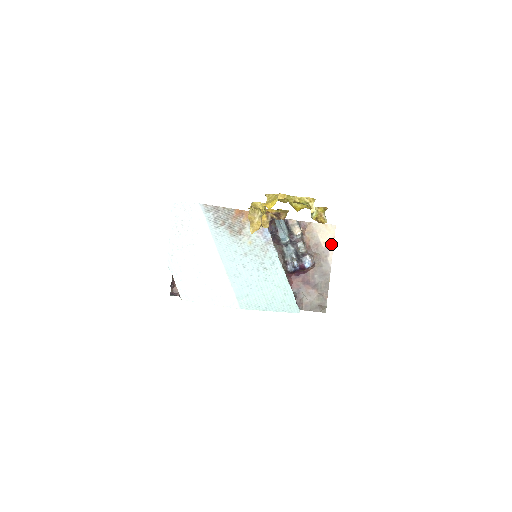
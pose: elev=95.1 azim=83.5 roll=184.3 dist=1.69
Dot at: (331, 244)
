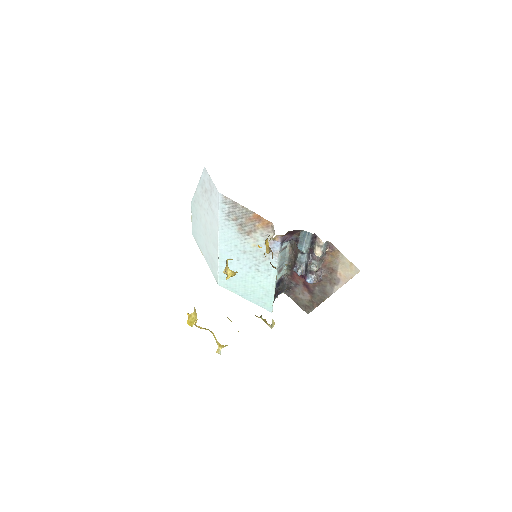
Dot at: (345, 280)
